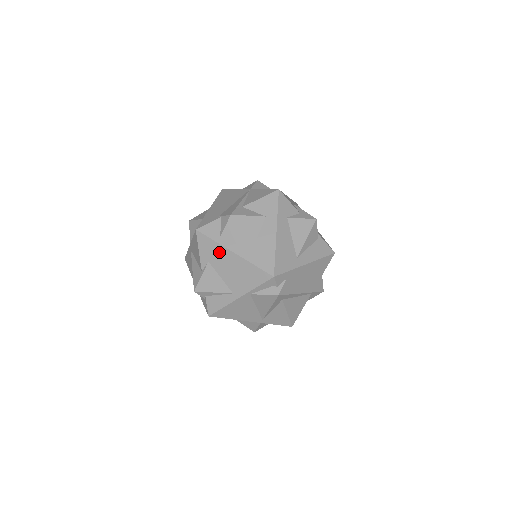
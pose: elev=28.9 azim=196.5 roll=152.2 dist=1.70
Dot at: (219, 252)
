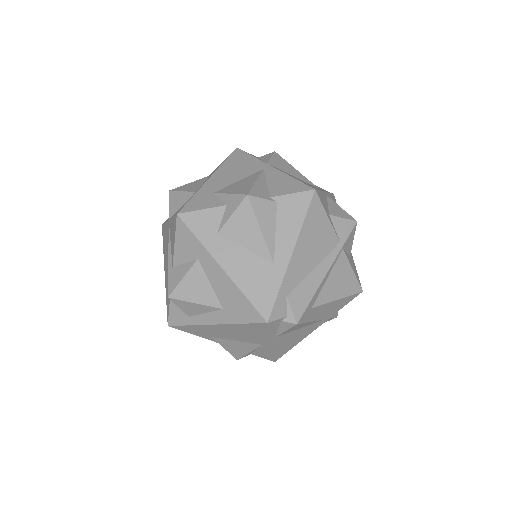
Dot at: (205, 329)
